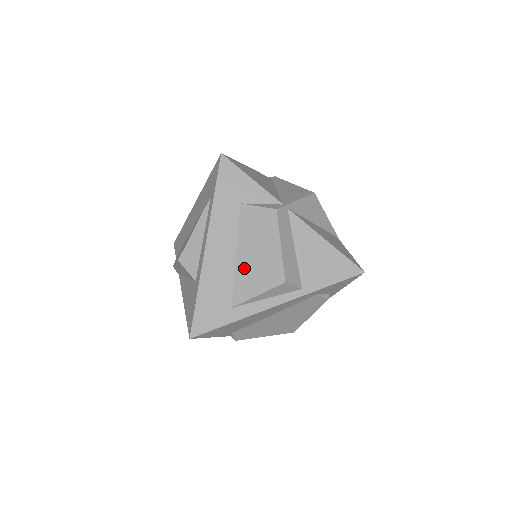
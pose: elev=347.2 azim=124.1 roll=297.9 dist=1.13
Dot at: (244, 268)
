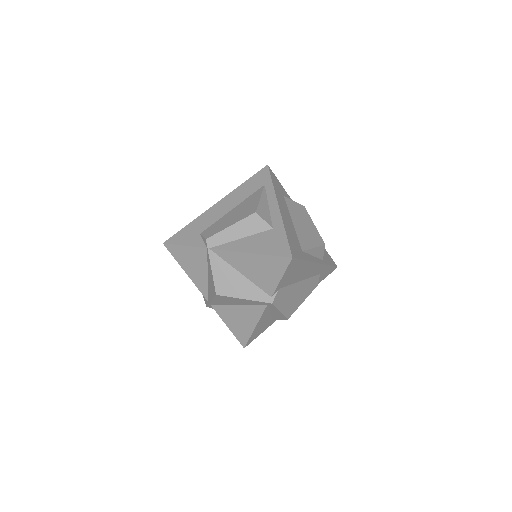
Dot at: (300, 230)
